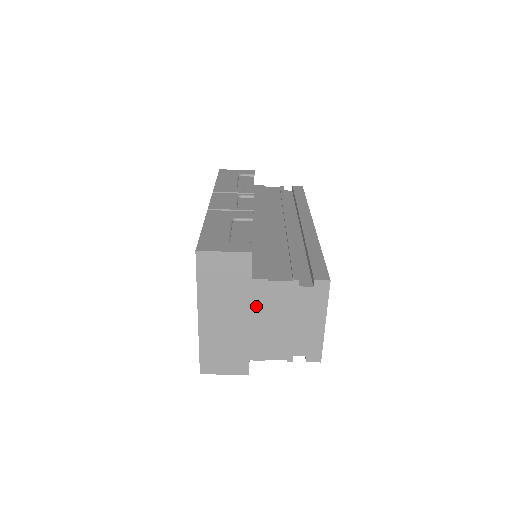
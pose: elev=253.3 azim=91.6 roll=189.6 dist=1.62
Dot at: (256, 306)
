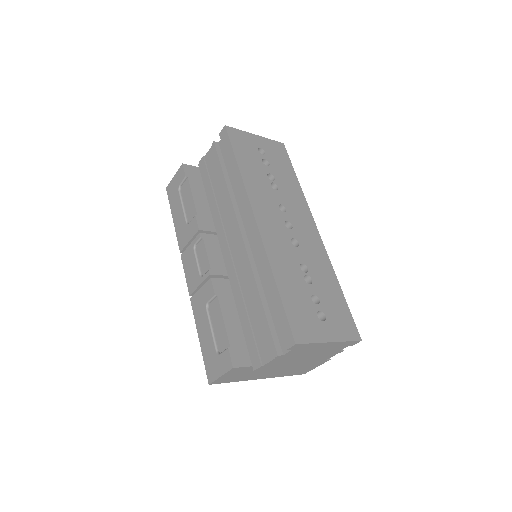
Dot at: (278, 368)
